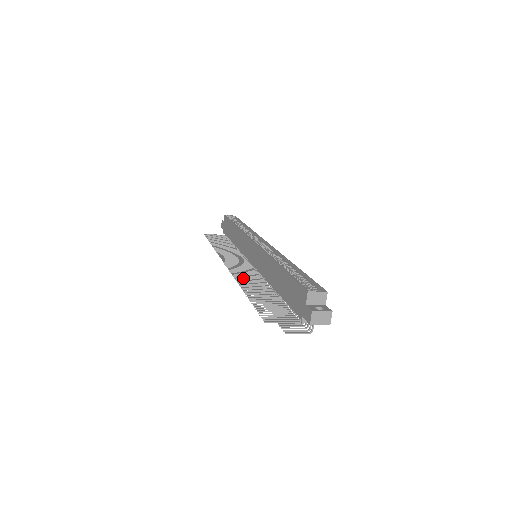
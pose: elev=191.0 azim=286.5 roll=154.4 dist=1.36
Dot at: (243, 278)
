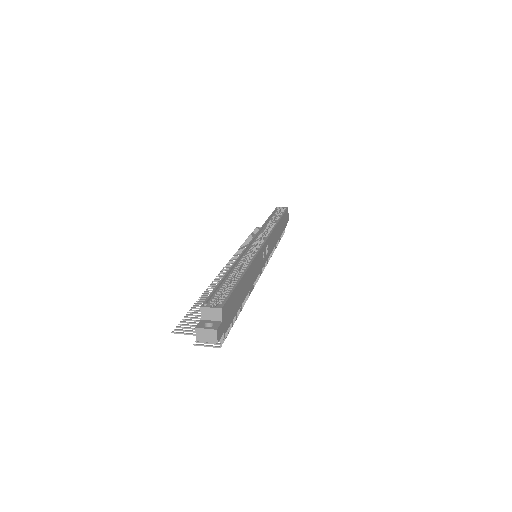
Dot at: occluded
